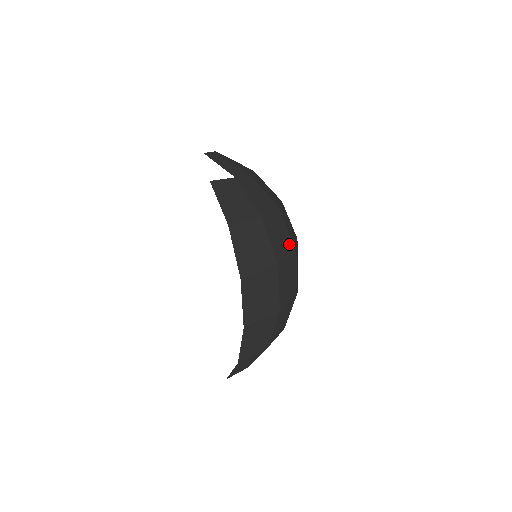
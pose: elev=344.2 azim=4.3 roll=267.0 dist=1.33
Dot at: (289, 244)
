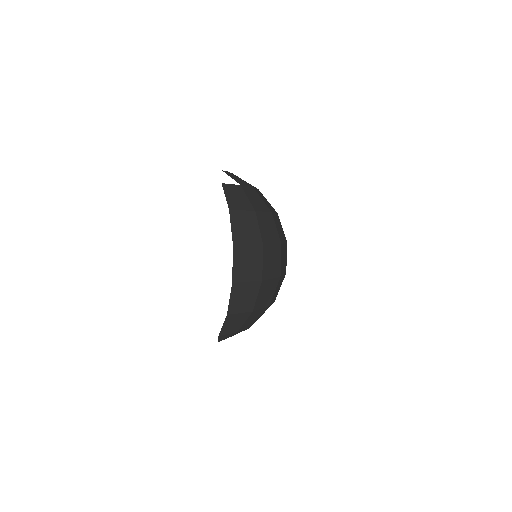
Dot at: (276, 237)
